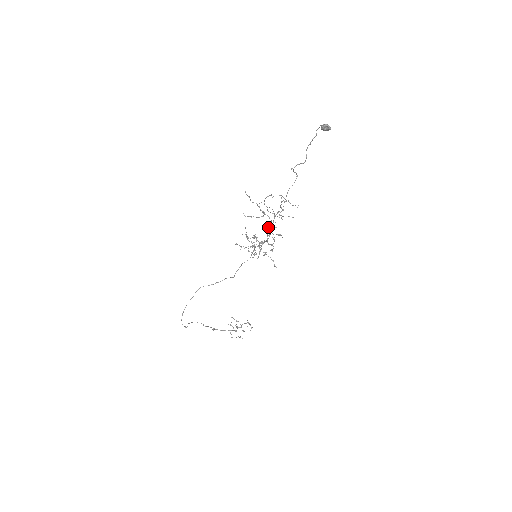
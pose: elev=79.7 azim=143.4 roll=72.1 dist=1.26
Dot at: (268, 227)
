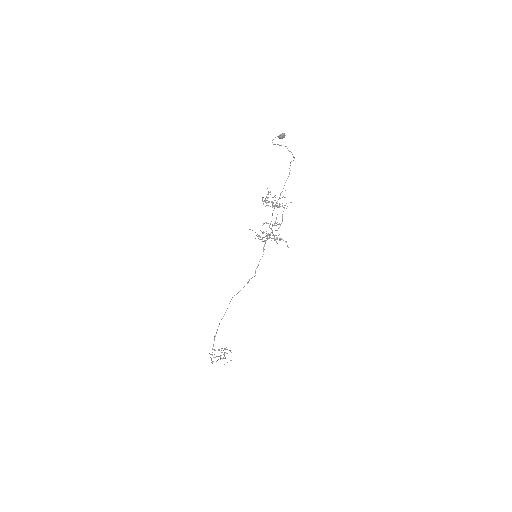
Dot at: occluded
